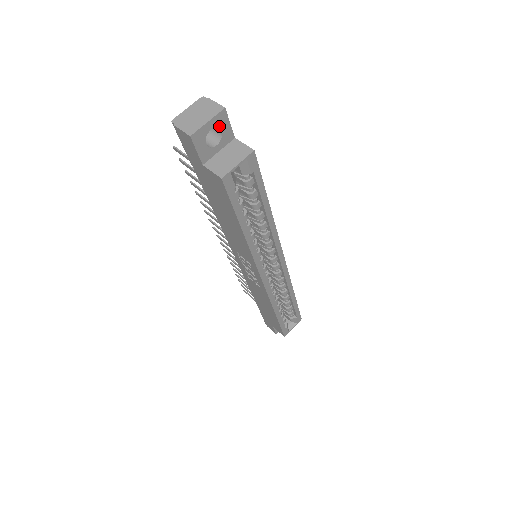
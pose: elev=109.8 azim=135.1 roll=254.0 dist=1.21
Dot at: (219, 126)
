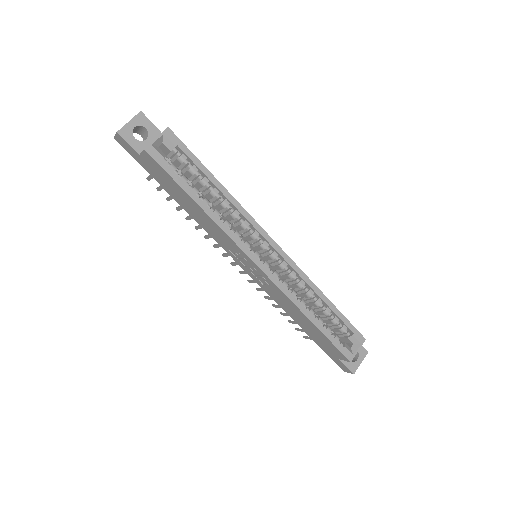
Dot at: (142, 125)
